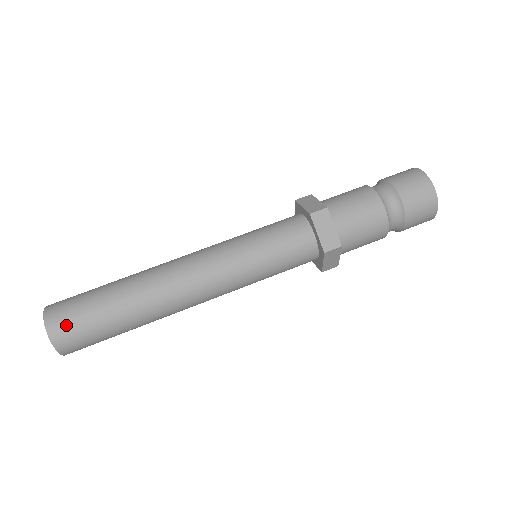
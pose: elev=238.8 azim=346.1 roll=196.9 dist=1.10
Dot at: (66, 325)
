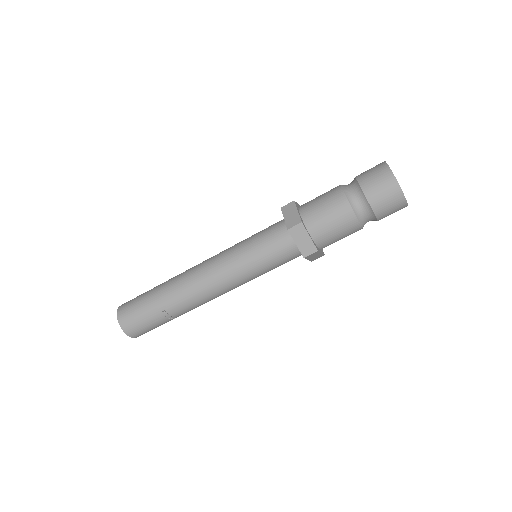
Dot at: (127, 306)
